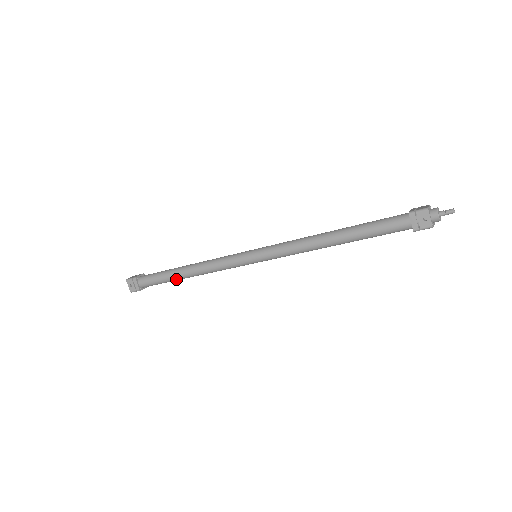
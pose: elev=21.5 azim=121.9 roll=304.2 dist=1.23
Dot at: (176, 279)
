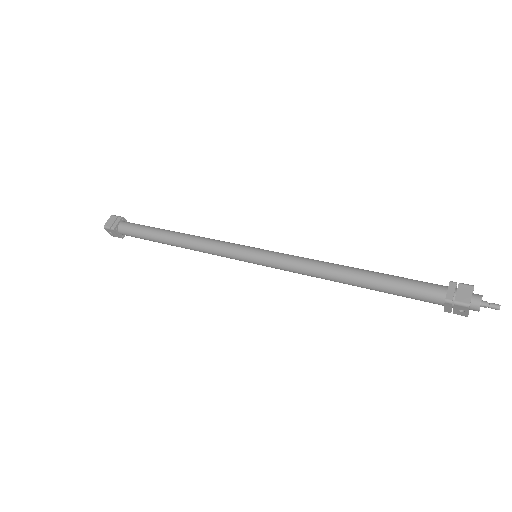
Dot at: (163, 243)
